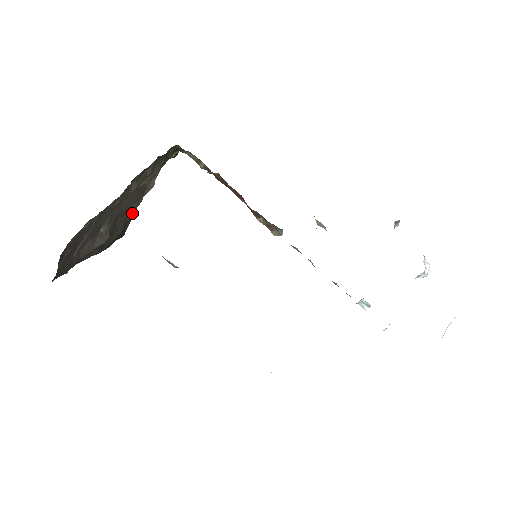
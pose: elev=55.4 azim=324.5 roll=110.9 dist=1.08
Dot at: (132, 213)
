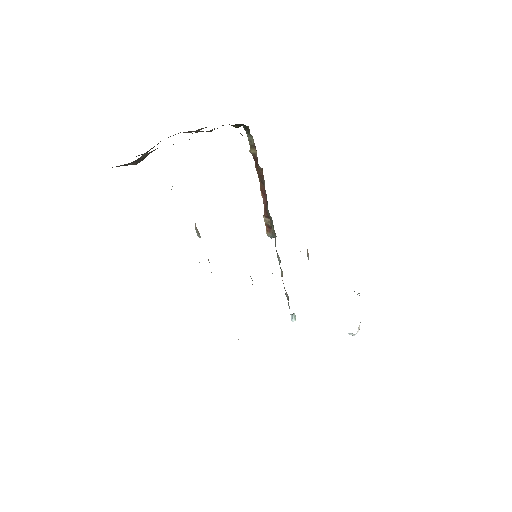
Dot at: occluded
